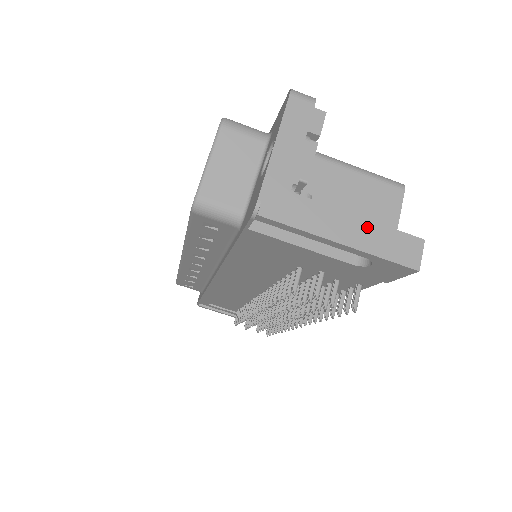
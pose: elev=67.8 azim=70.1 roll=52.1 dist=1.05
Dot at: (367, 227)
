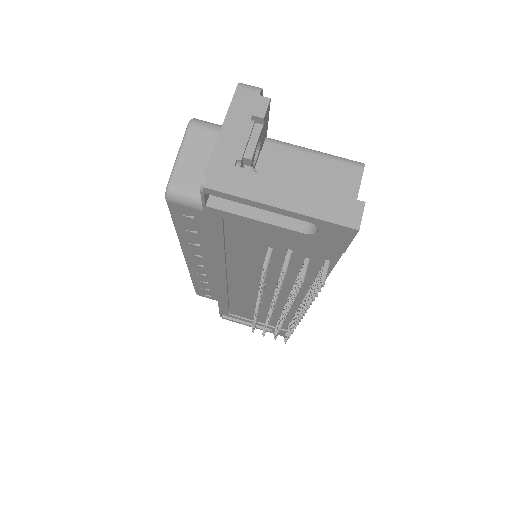
Dot at: (307, 193)
